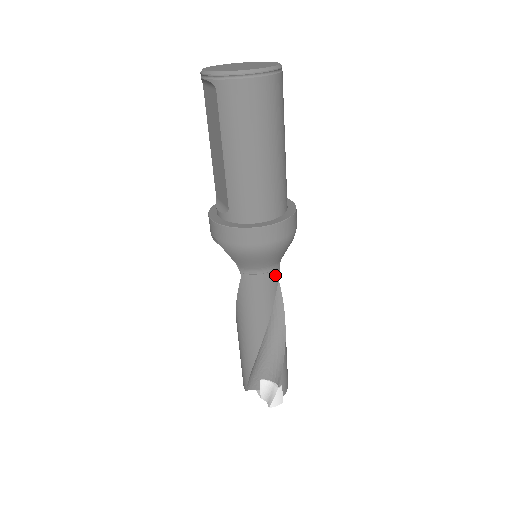
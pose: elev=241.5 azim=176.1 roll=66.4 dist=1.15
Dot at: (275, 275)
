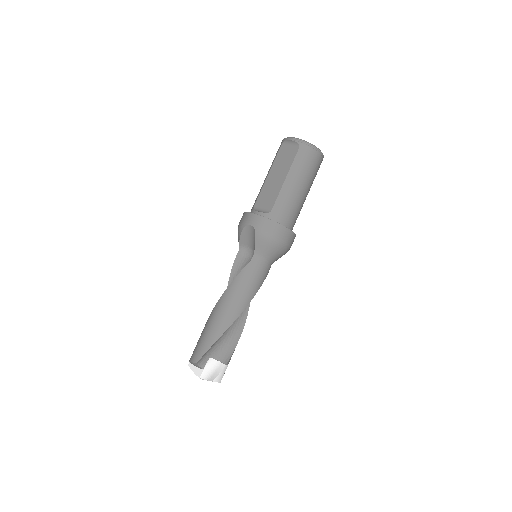
Dot at: (268, 270)
